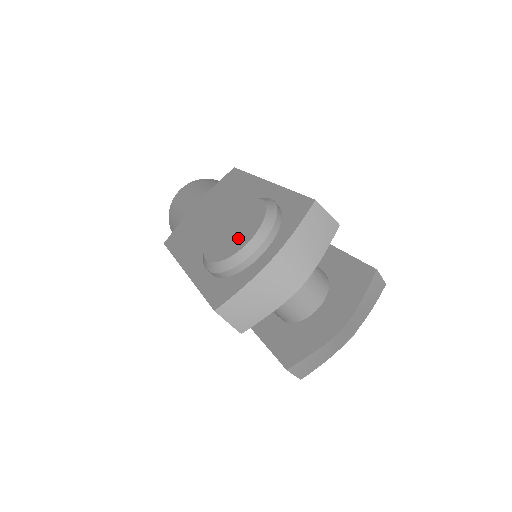
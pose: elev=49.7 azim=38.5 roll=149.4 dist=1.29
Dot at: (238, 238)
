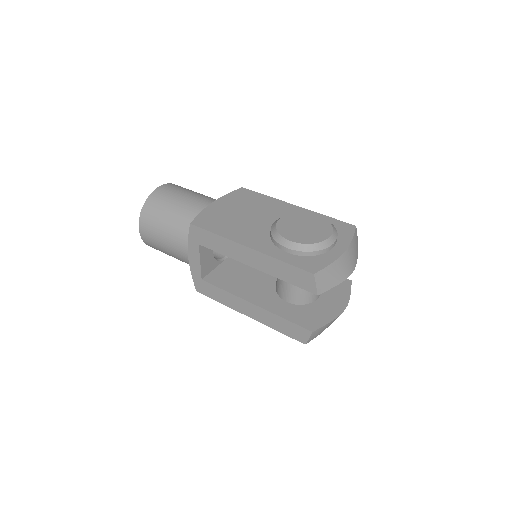
Dot at: (316, 233)
